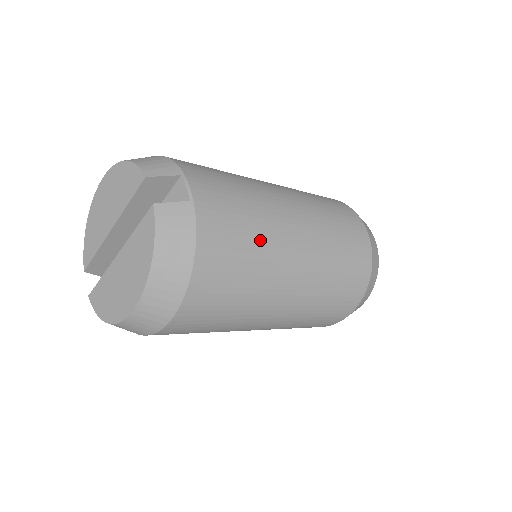
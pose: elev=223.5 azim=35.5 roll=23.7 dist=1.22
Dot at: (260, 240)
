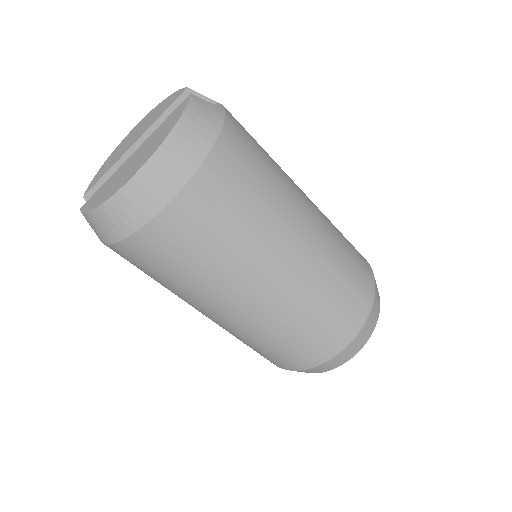
Dot at: (275, 180)
